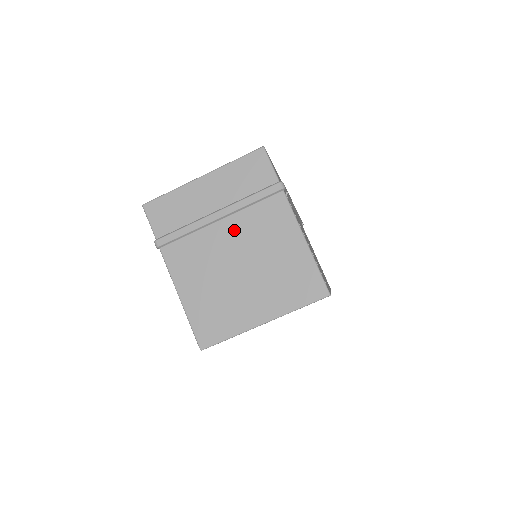
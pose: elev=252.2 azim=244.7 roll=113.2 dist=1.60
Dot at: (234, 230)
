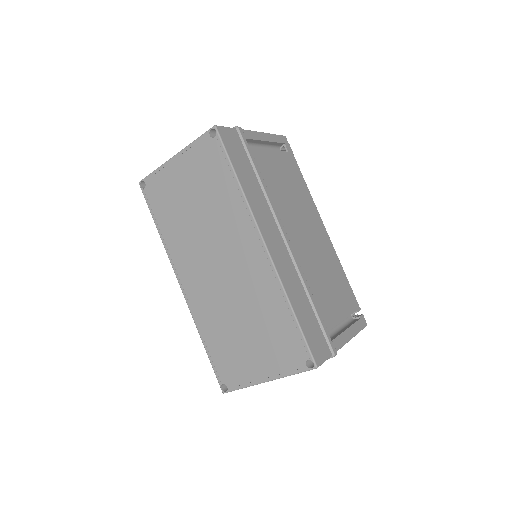
Dot at: occluded
